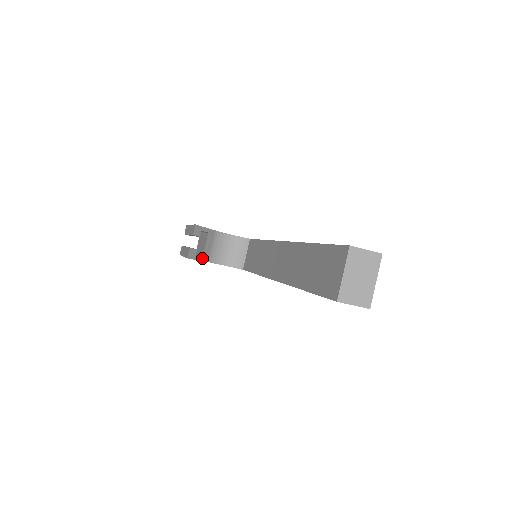
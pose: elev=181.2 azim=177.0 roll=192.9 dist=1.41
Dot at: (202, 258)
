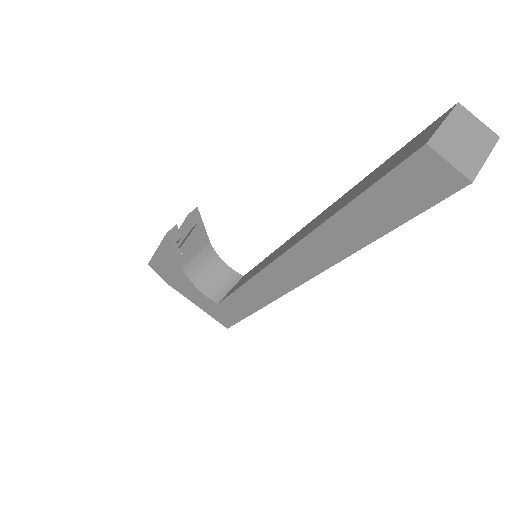
Dot at: (180, 255)
